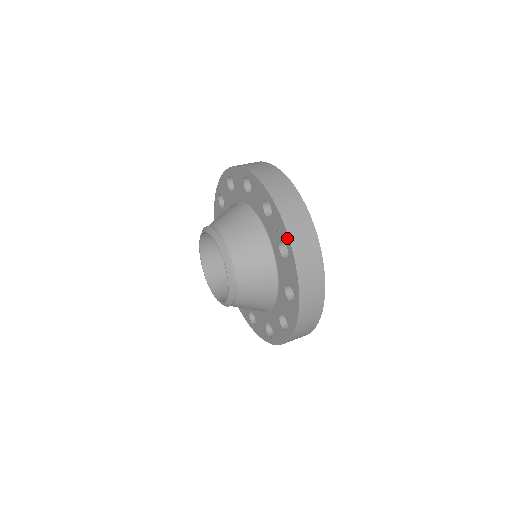
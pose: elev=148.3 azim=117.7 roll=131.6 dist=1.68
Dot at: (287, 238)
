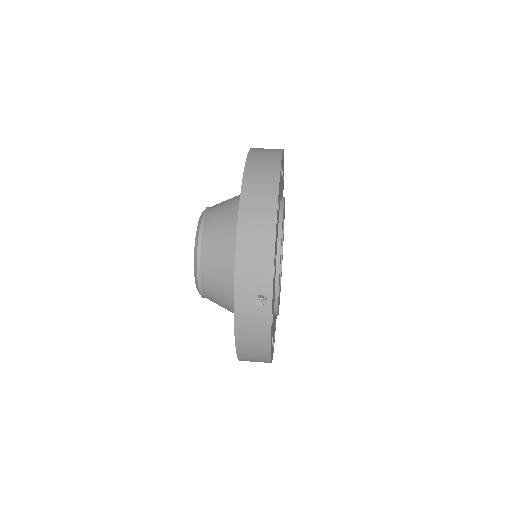
Dot at: occluded
